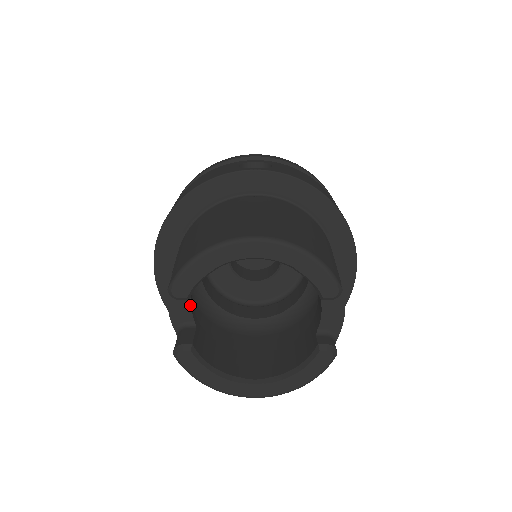
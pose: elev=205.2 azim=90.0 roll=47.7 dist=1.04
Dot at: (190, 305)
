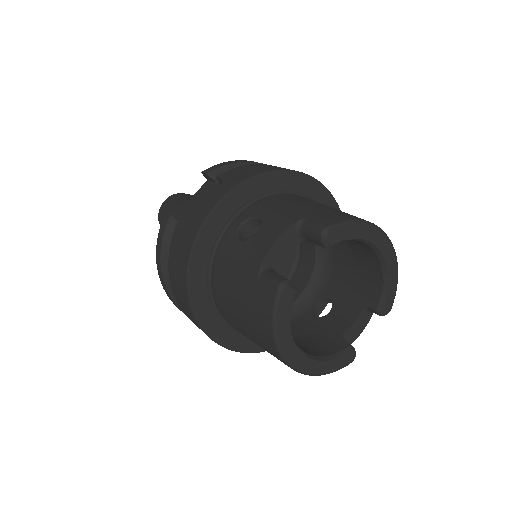
Dot at: (287, 254)
